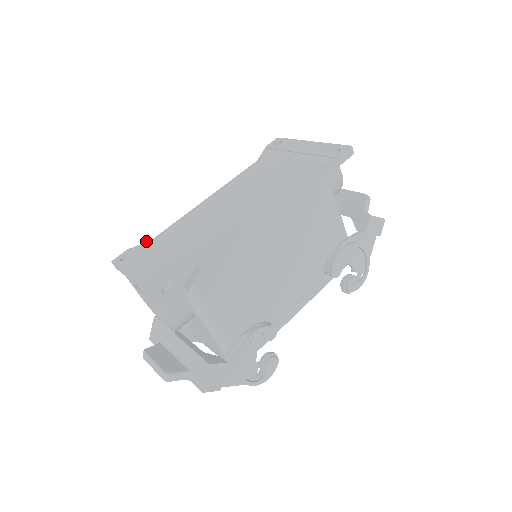
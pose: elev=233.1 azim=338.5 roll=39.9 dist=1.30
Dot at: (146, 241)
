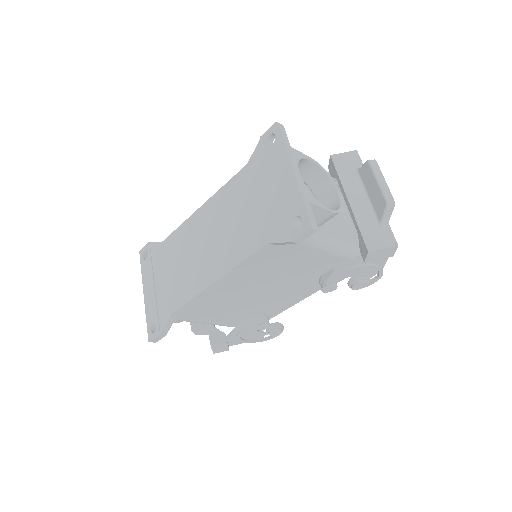
Dot at: (158, 242)
